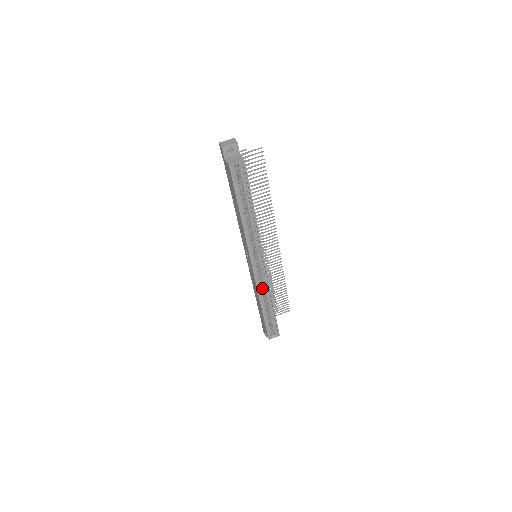
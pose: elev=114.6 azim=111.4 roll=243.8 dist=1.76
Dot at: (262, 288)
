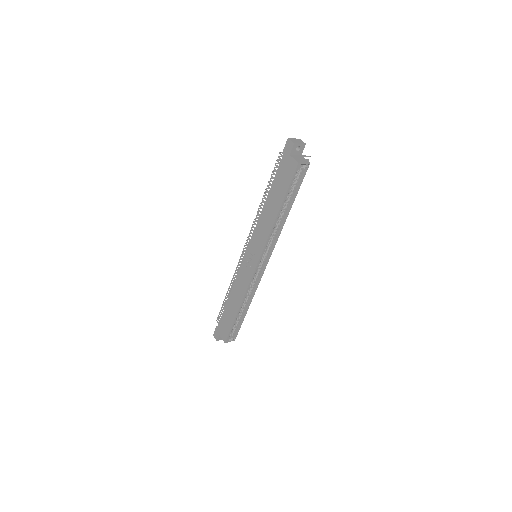
Dot at: occluded
